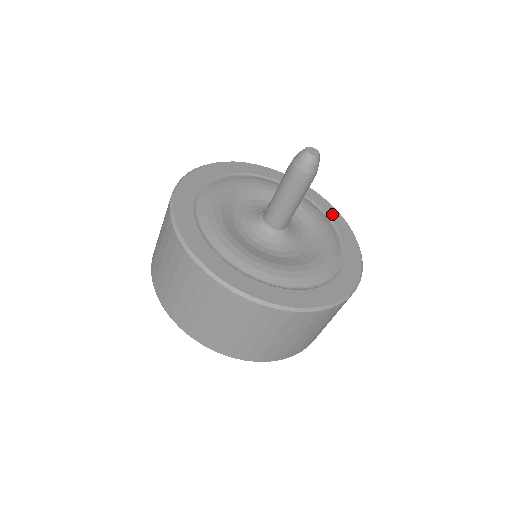
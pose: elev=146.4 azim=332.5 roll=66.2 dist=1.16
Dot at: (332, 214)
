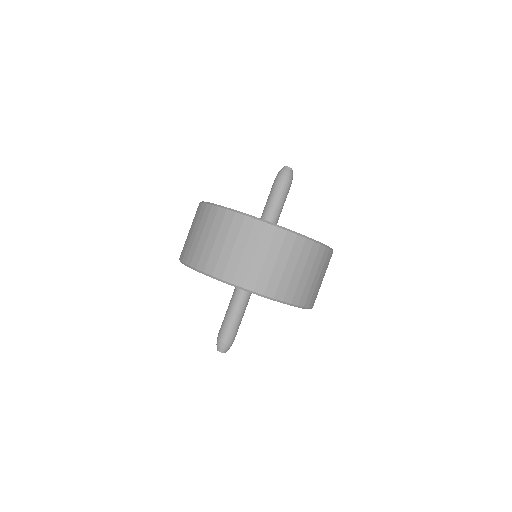
Dot at: occluded
